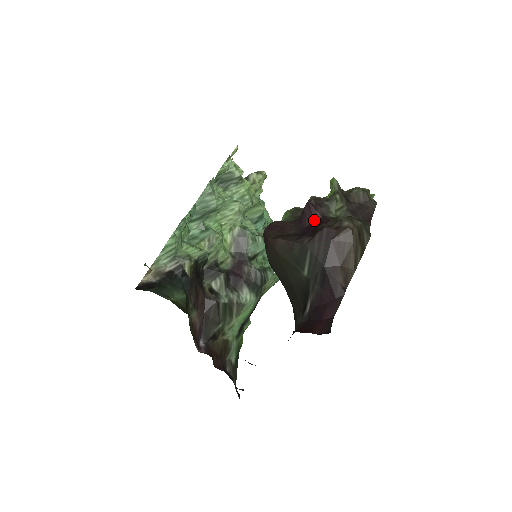
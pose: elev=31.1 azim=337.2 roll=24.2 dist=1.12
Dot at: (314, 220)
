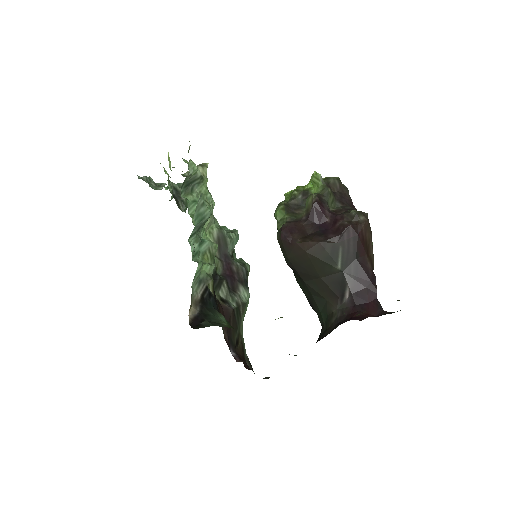
Dot at: (325, 217)
